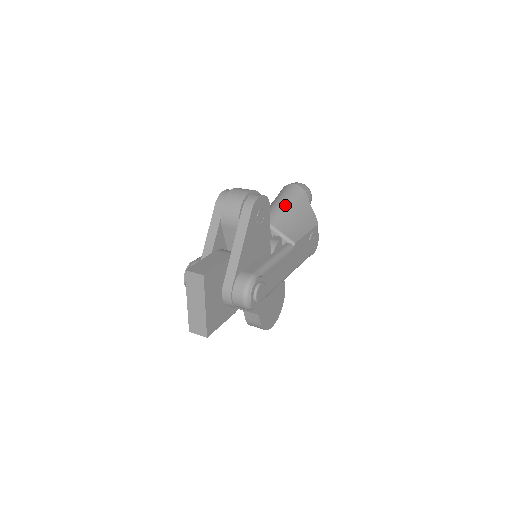
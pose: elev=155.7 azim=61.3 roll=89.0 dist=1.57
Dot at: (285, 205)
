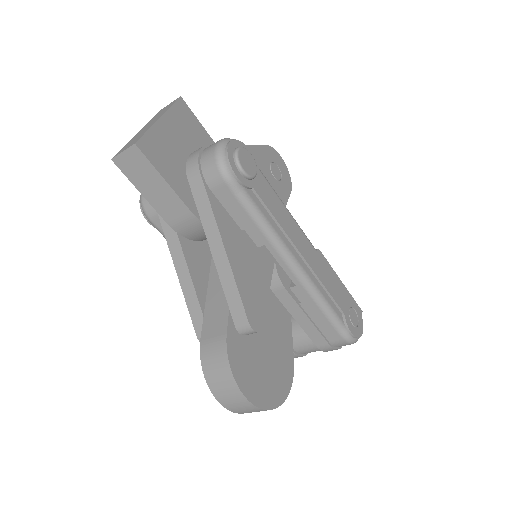
Dot at: occluded
